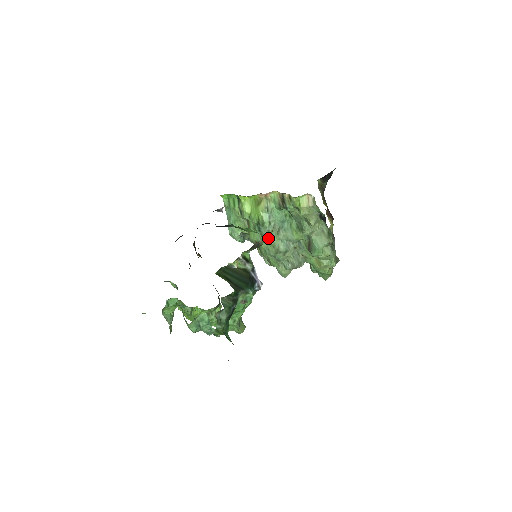
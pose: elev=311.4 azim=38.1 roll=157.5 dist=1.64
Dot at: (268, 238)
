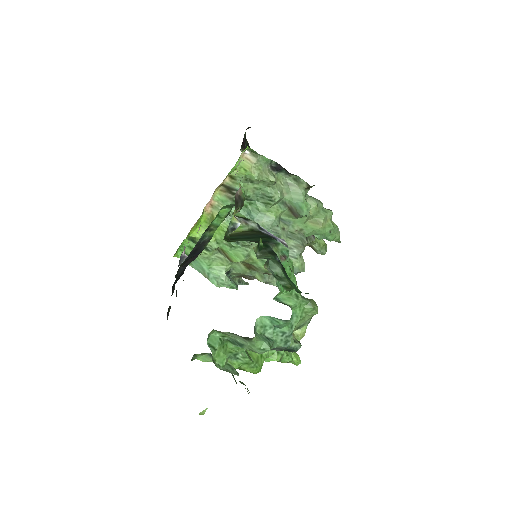
Dot at: occluded
